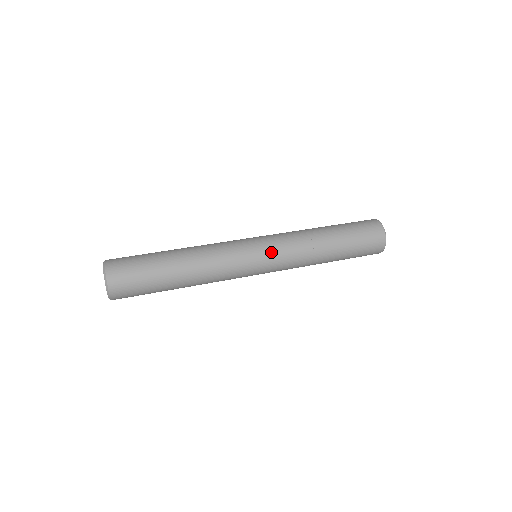
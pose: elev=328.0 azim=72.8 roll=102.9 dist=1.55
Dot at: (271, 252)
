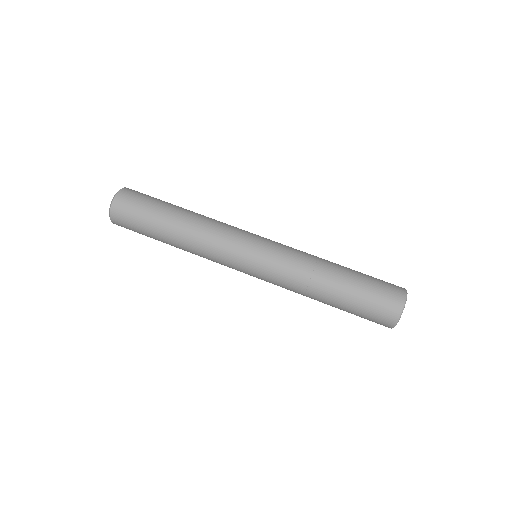
Dot at: (259, 276)
